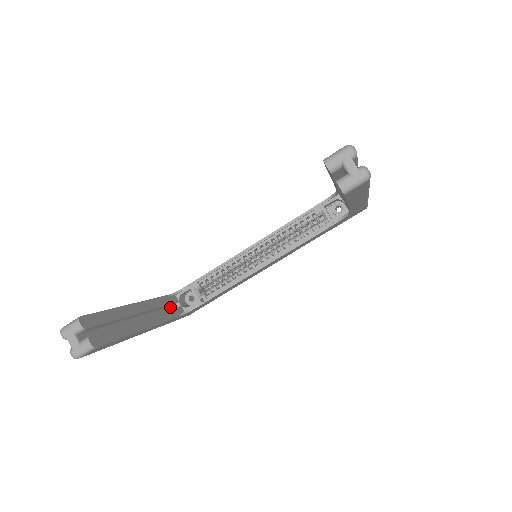
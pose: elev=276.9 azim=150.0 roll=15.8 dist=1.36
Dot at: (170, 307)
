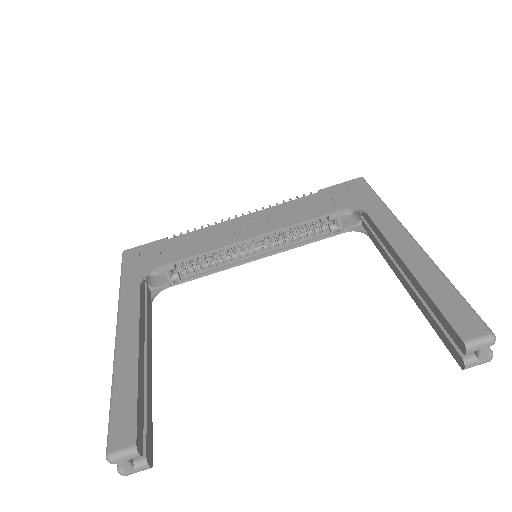
Dot at: occluded
